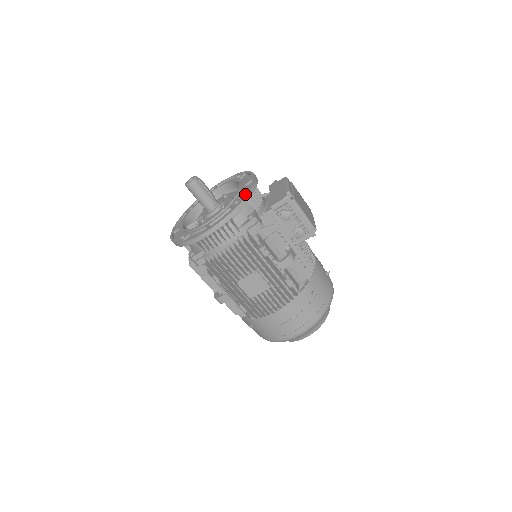
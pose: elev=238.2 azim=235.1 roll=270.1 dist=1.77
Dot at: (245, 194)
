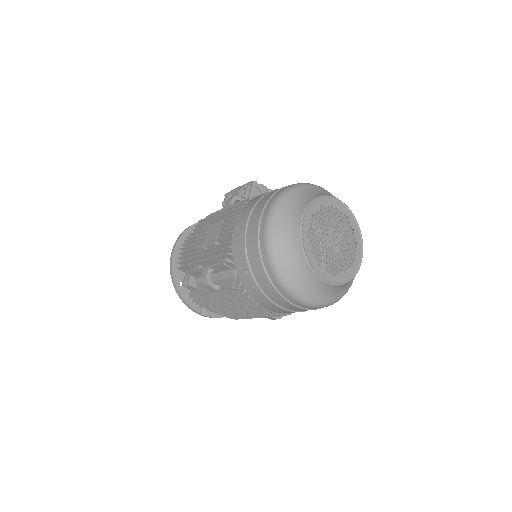
Dot at: occluded
